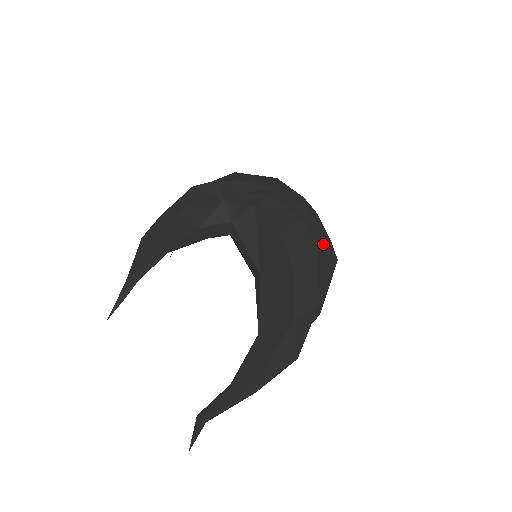
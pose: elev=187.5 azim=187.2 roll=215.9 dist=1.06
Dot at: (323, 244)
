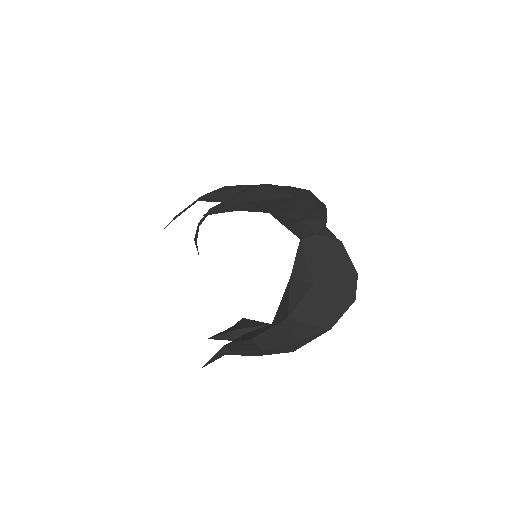
Dot at: occluded
